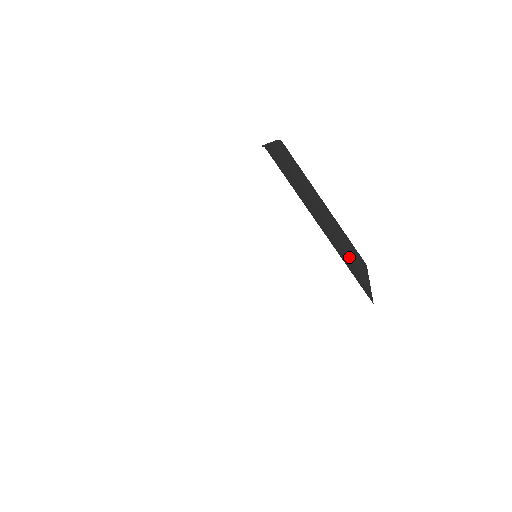
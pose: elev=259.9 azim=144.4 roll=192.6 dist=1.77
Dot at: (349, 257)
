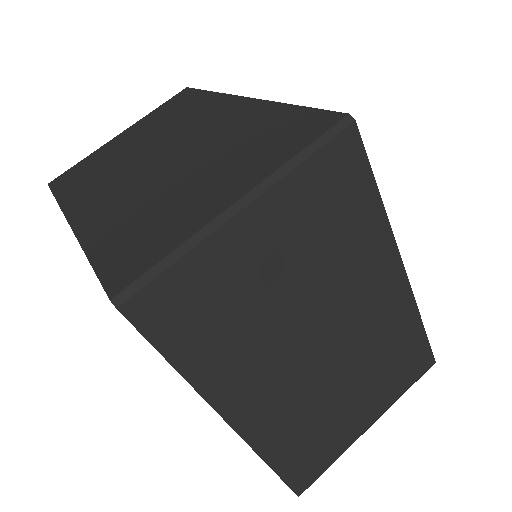
Dot at: (328, 414)
